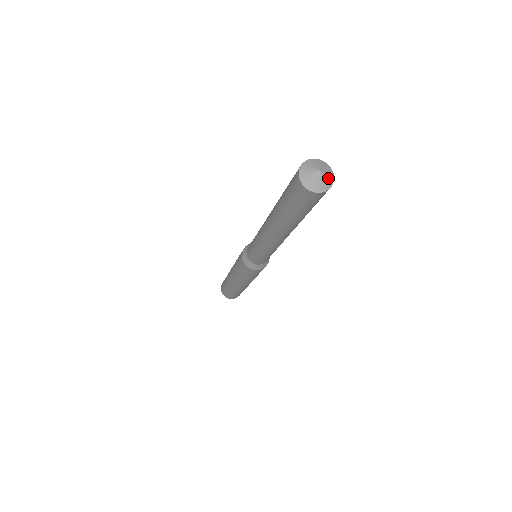
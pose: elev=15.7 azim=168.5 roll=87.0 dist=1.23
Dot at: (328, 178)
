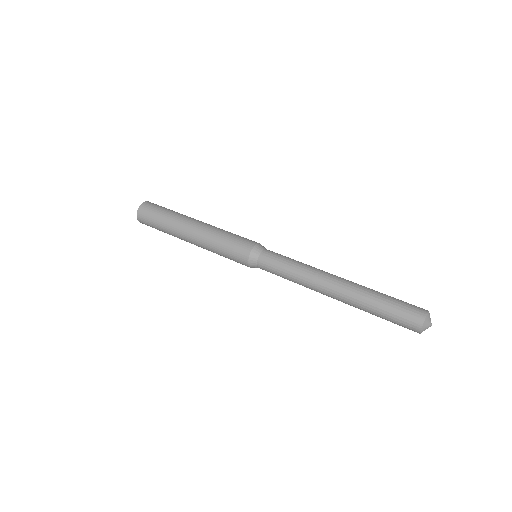
Dot at: occluded
